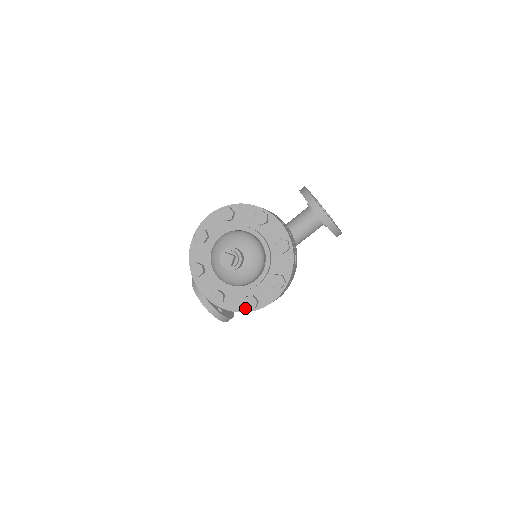
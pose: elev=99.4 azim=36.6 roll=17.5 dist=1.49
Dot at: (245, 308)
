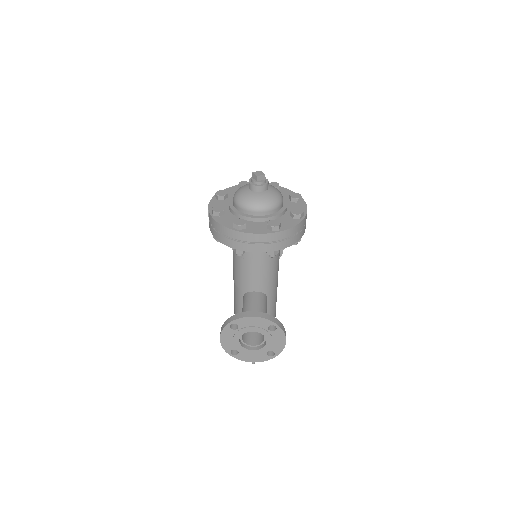
Dot at: (298, 220)
